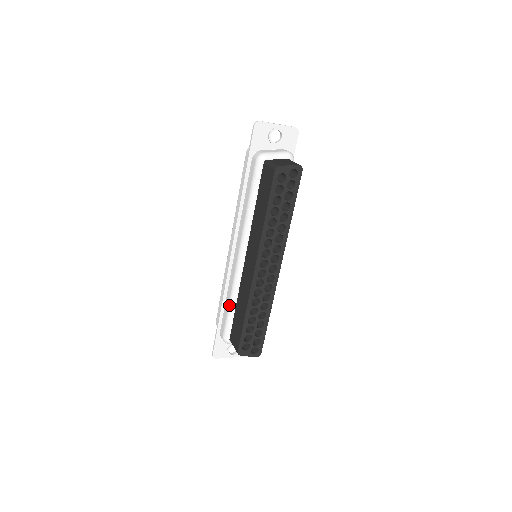
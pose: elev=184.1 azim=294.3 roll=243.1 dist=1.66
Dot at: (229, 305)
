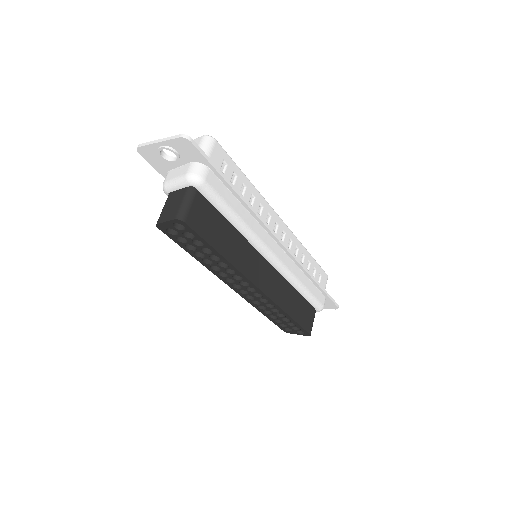
Dot at: occluded
